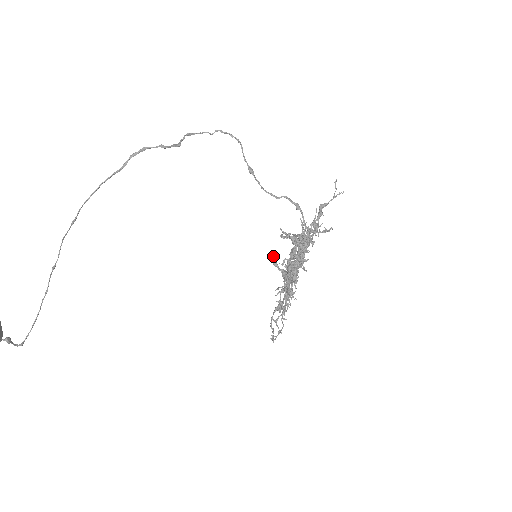
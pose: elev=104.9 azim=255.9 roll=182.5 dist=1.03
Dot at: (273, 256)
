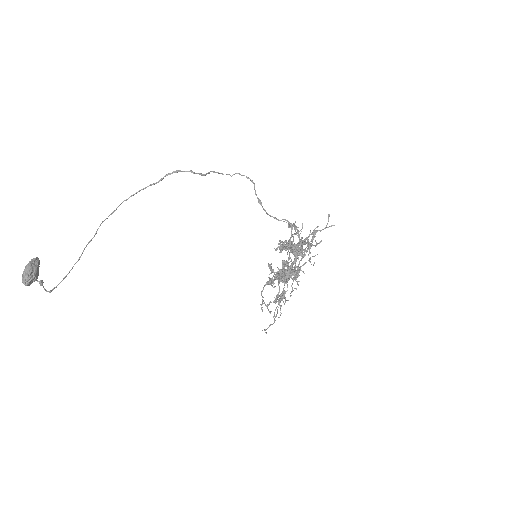
Dot at: (271, 263)
